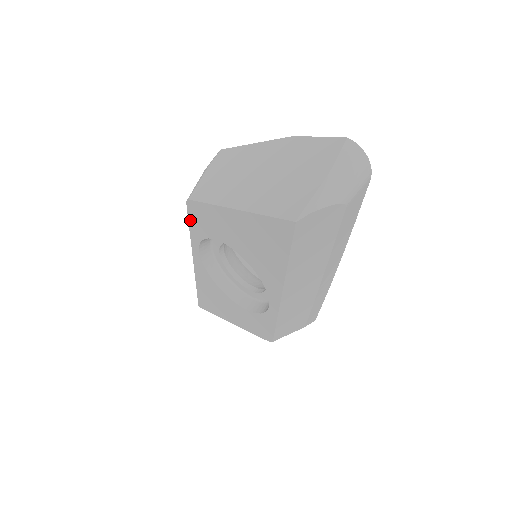
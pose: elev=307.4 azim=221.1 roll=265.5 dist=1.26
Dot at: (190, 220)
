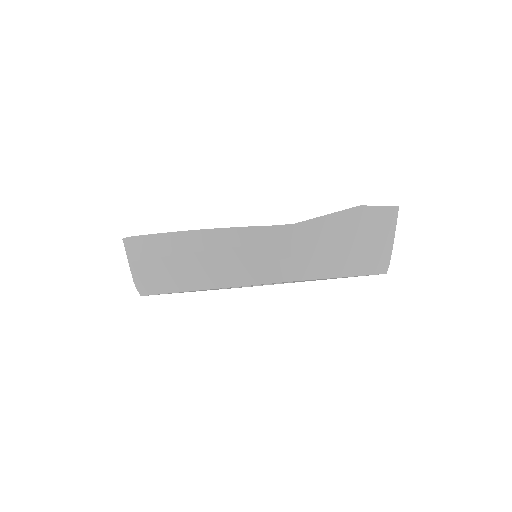
Dot at: occluded
